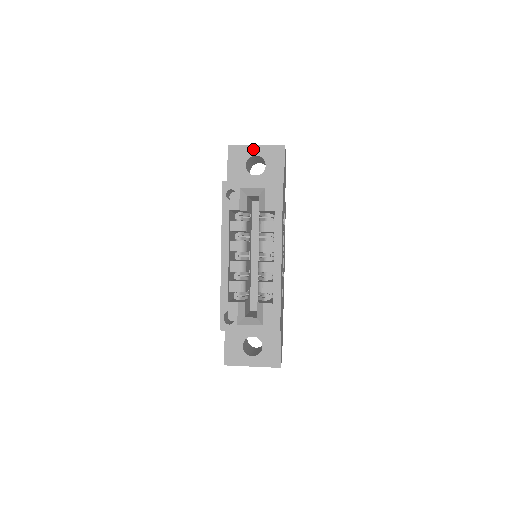
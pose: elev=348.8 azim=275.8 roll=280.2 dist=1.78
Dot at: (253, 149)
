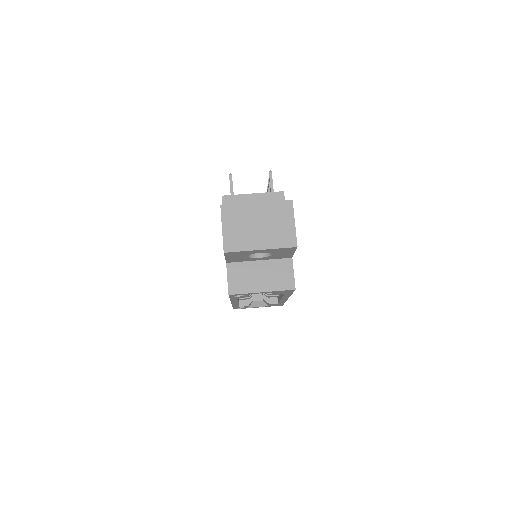
Dot at: (257, 251)
